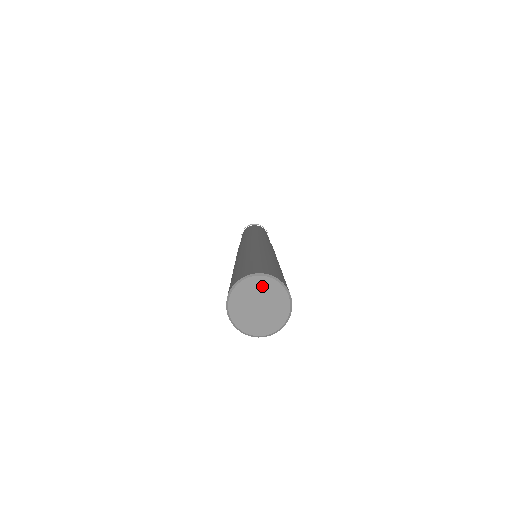
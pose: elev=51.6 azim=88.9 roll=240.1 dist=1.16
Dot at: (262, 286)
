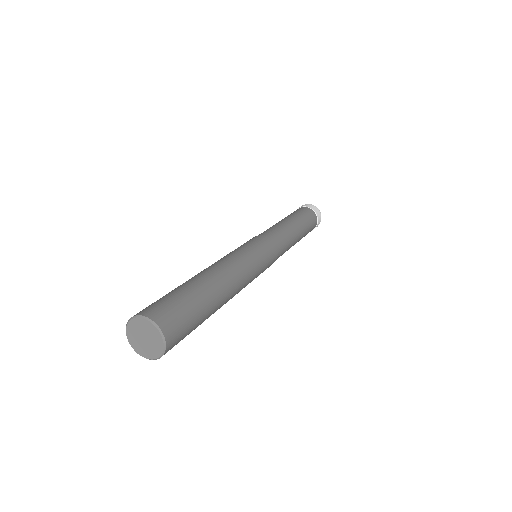
Dot at: (137, 325)
